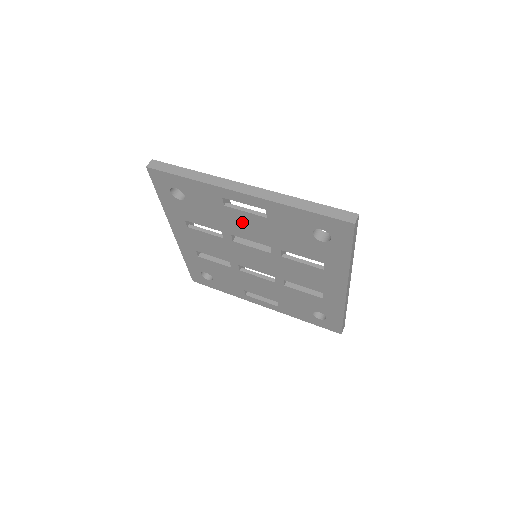
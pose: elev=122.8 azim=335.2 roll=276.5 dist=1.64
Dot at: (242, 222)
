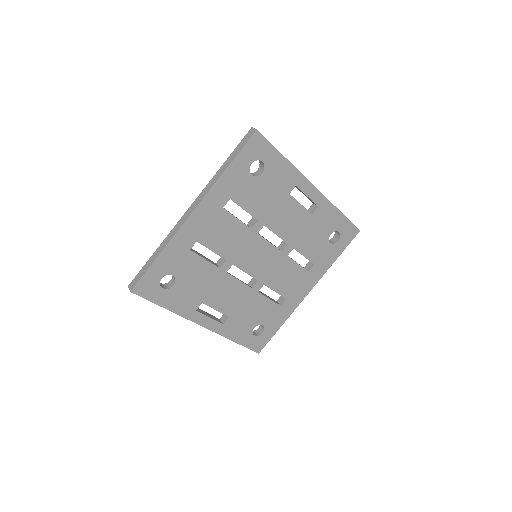
Dot at: (288, 214)
